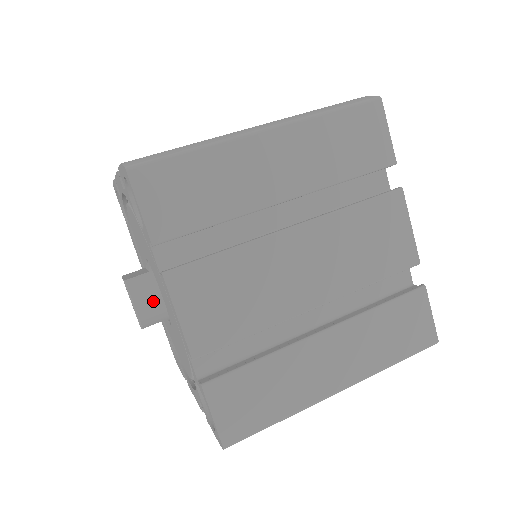
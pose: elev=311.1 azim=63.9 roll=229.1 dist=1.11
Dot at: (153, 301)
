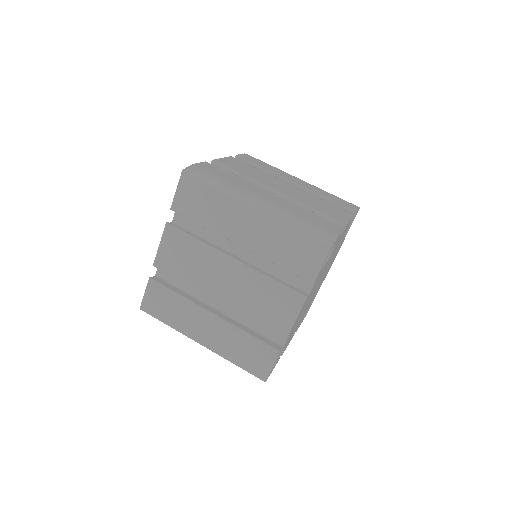
Dot at: occluded
